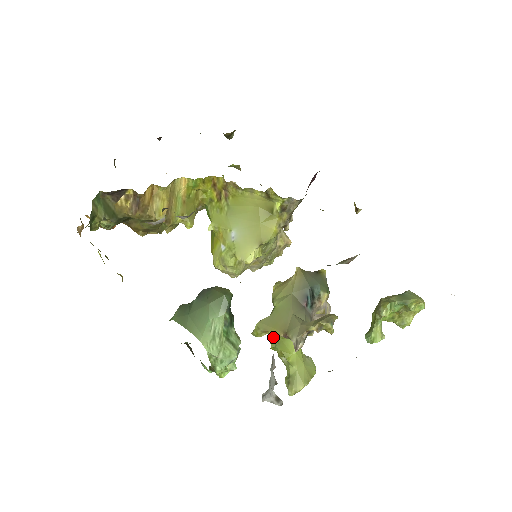
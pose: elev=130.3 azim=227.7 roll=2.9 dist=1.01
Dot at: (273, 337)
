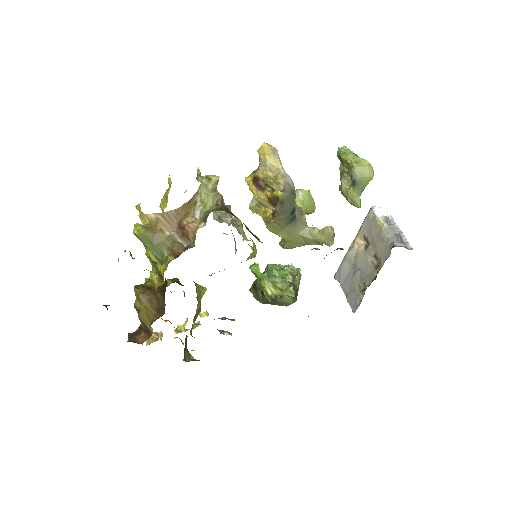
Dot at: occluded
